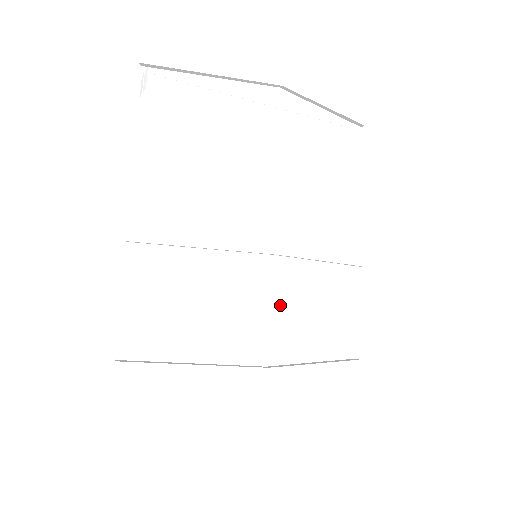
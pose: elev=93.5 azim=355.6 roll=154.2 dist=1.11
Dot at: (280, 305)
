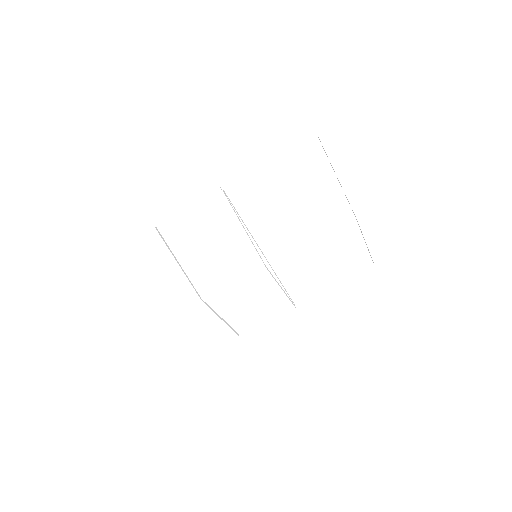
Dot at: (239, 283)
